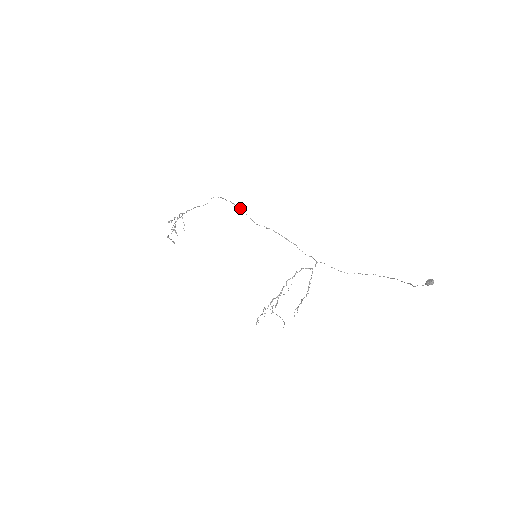
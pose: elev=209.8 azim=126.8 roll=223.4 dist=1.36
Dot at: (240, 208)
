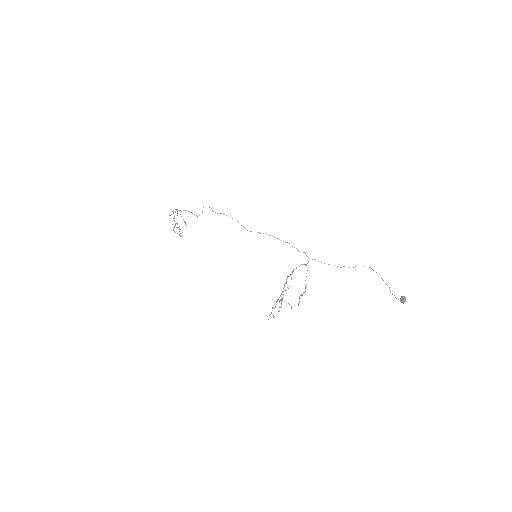
Dot at: (232, 218)
